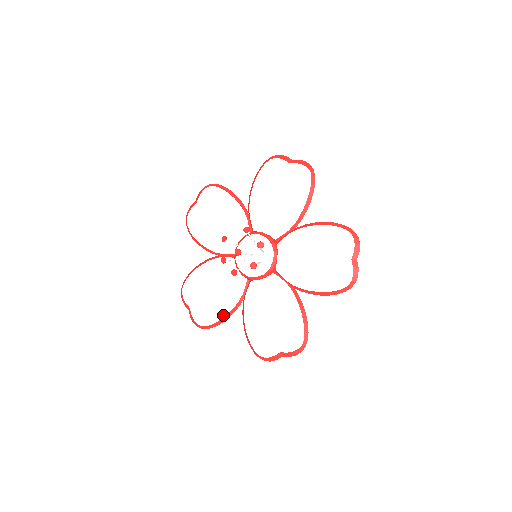
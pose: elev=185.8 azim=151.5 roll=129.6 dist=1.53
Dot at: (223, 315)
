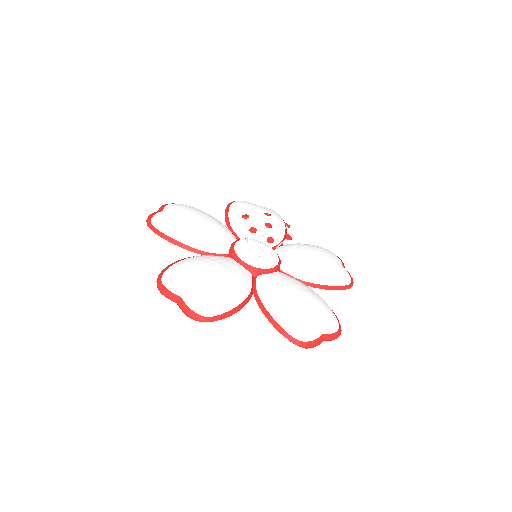
Dot at: (237, 303)
